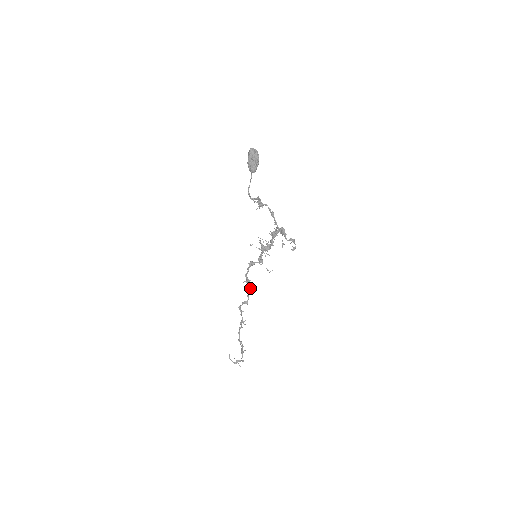
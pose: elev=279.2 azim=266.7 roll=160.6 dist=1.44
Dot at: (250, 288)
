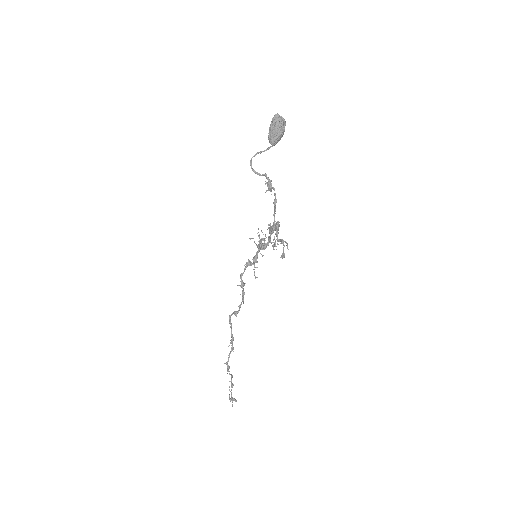
Dot at: (242, 296)
